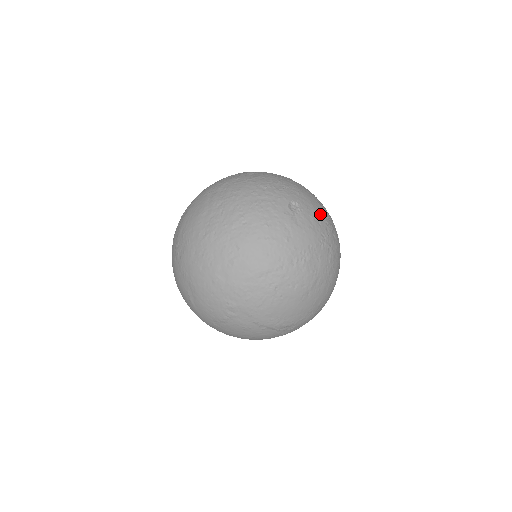
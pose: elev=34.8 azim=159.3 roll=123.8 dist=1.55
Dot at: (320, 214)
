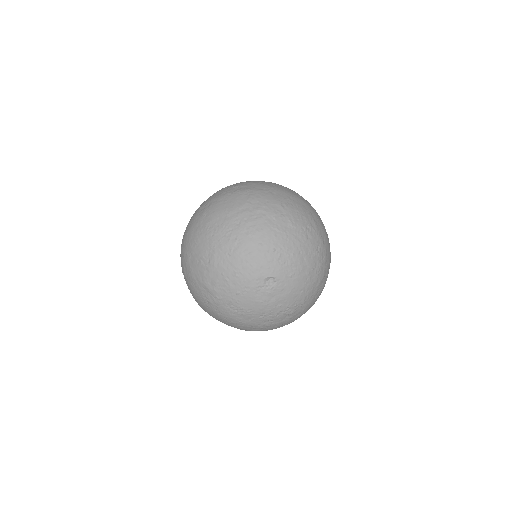
Dot at: (289, 301)
